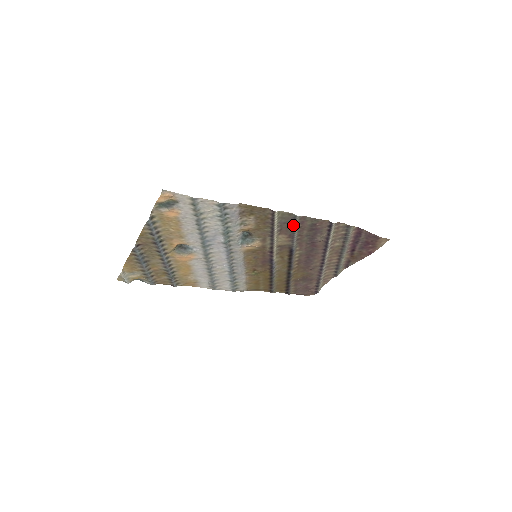
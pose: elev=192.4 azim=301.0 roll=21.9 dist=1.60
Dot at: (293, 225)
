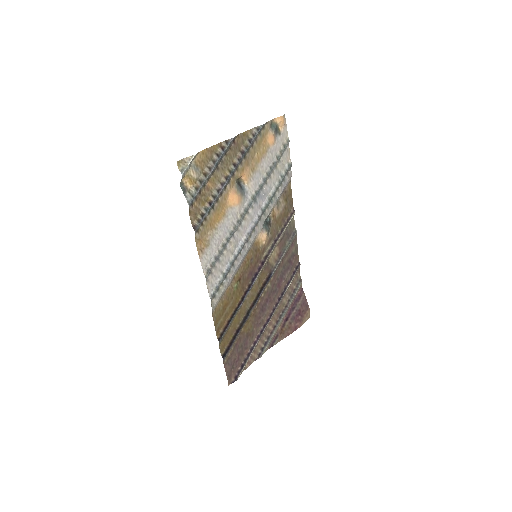
Dot at: (289, 241)
